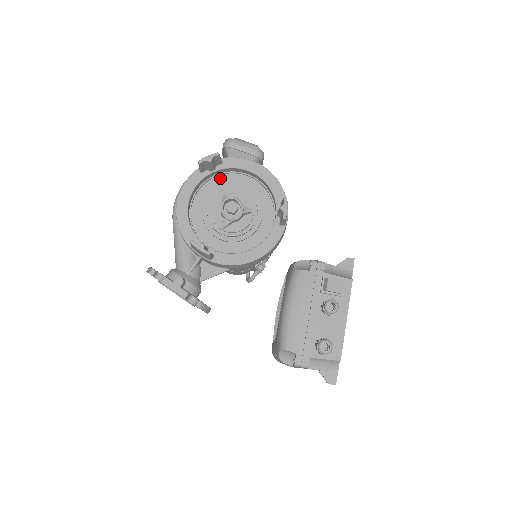
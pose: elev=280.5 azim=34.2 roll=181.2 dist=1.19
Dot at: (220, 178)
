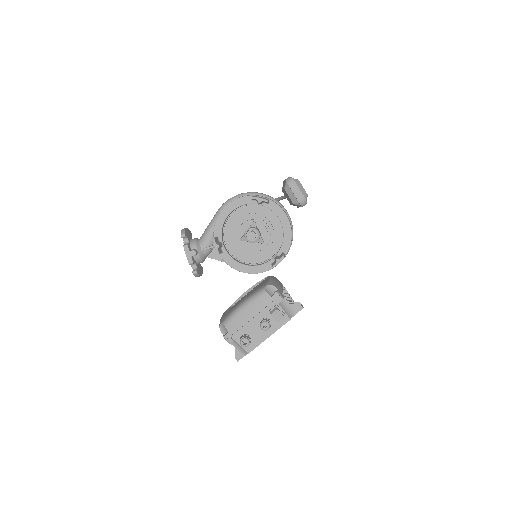
Dot at: (262, 208)
